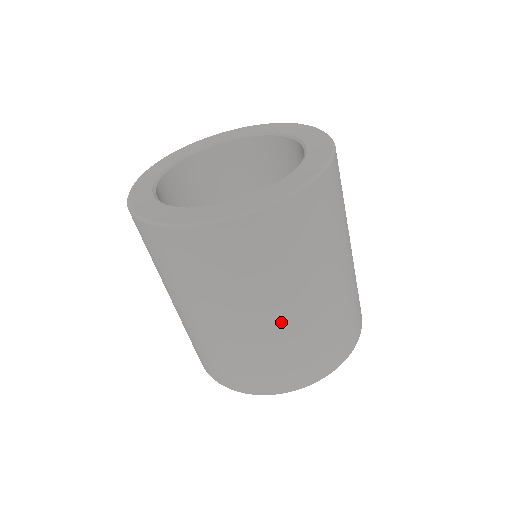
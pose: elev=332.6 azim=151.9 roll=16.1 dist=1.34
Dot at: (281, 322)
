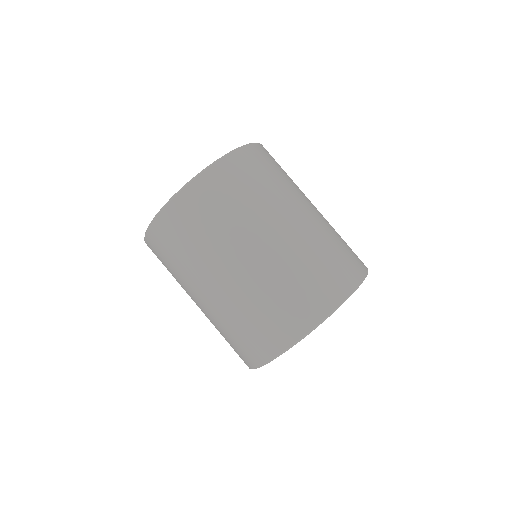
Dot at: (222, 291)
